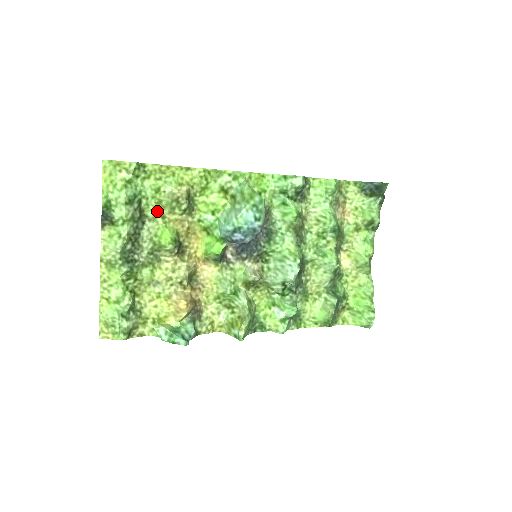
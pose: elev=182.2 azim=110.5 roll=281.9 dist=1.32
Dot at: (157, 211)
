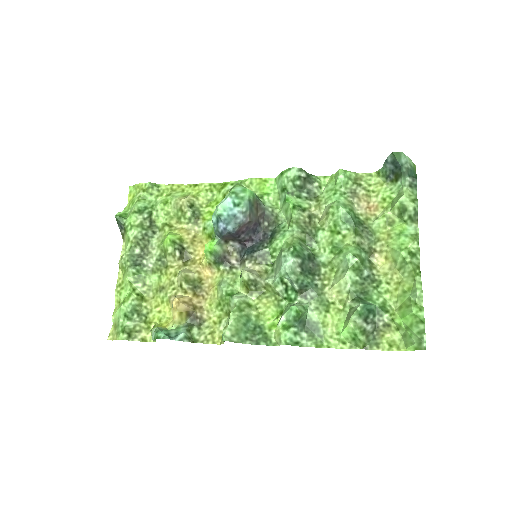
Dot at: (166, 222)
